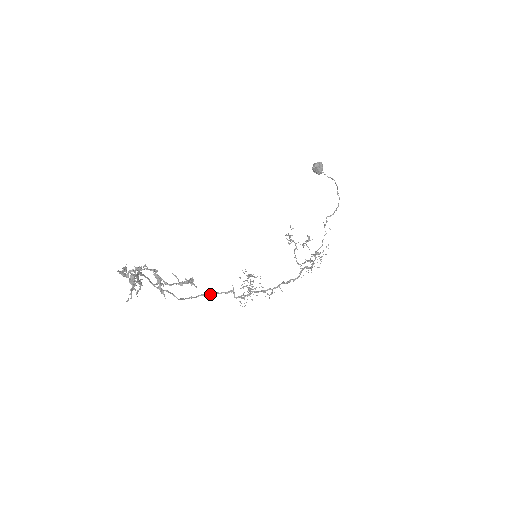
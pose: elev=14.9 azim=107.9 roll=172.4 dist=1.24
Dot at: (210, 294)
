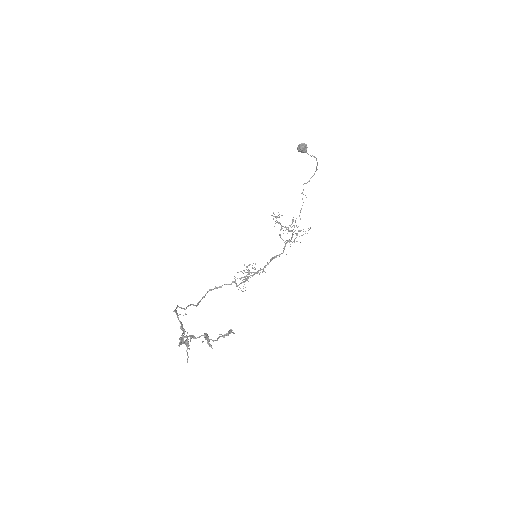
Dot at: (216, 288)
